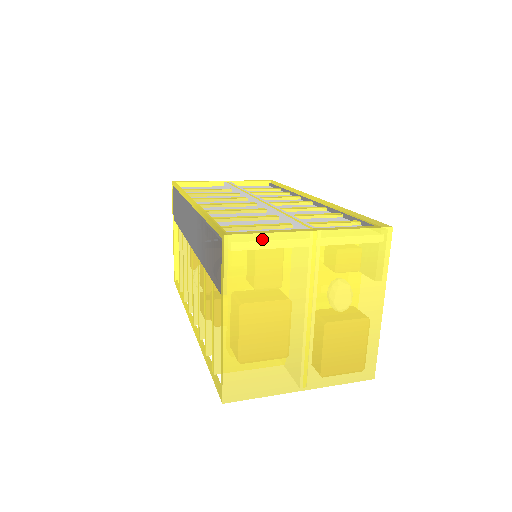
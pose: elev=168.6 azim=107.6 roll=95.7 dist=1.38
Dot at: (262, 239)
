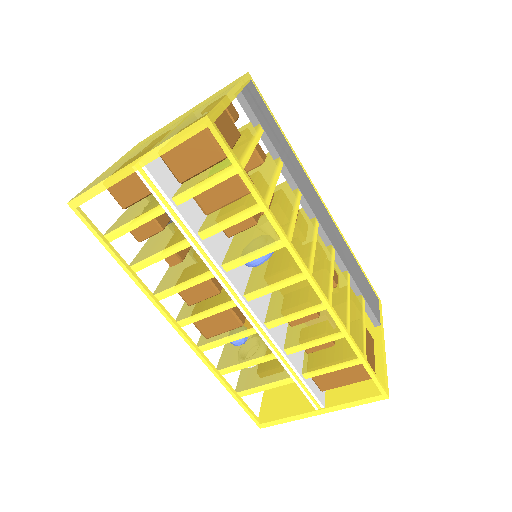
Dot at: occluded
